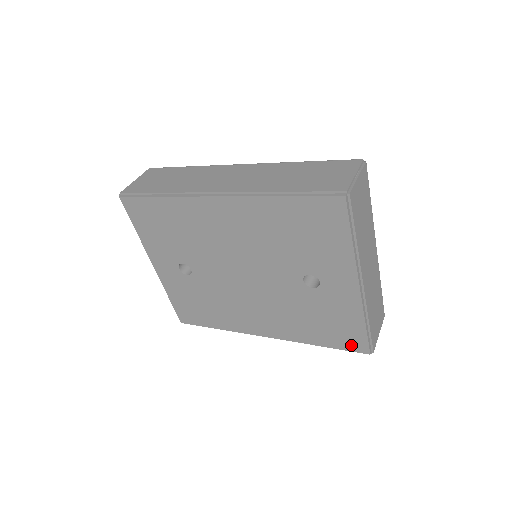
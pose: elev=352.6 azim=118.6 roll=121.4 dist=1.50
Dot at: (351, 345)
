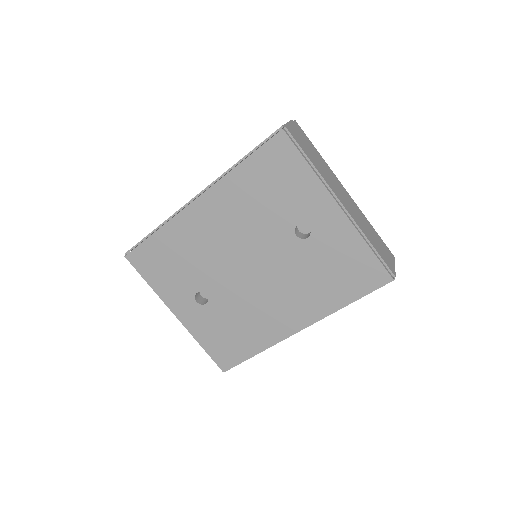
Dot at: (372, 281)
